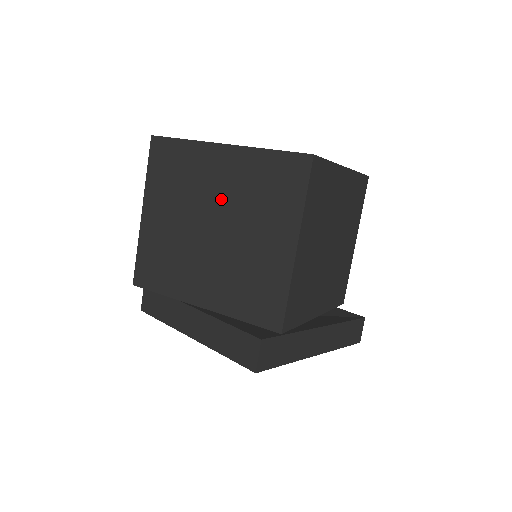
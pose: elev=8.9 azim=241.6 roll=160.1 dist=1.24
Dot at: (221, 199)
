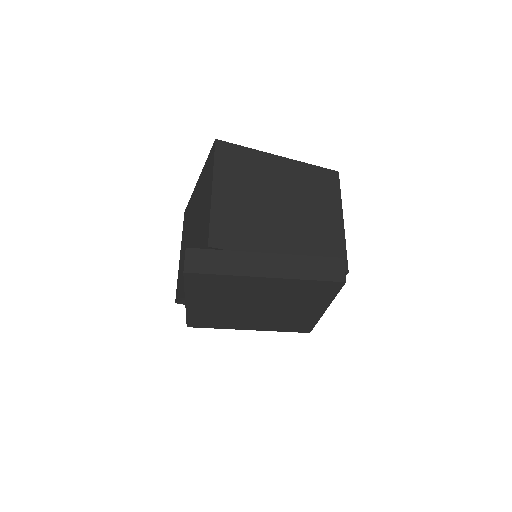
Dot at: (196, 207)
